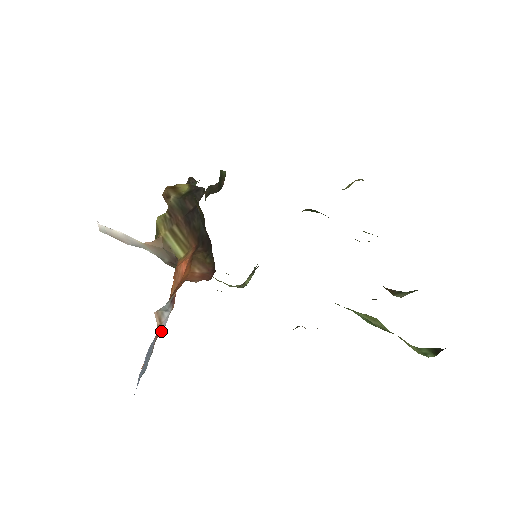
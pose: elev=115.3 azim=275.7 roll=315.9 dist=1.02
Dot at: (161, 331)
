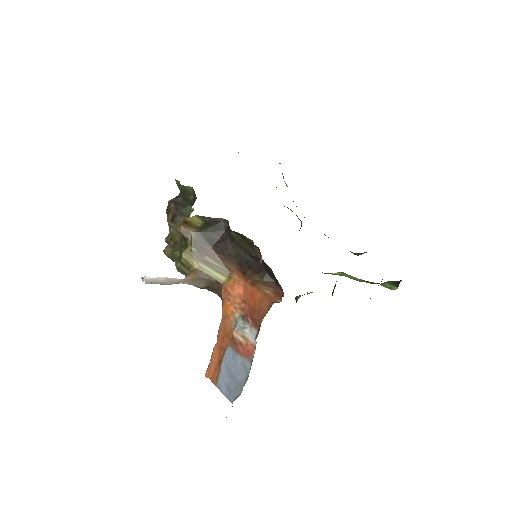
Dot at: (253, 345)
